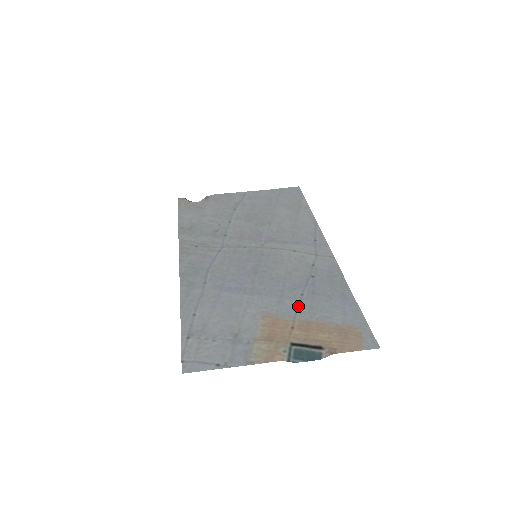
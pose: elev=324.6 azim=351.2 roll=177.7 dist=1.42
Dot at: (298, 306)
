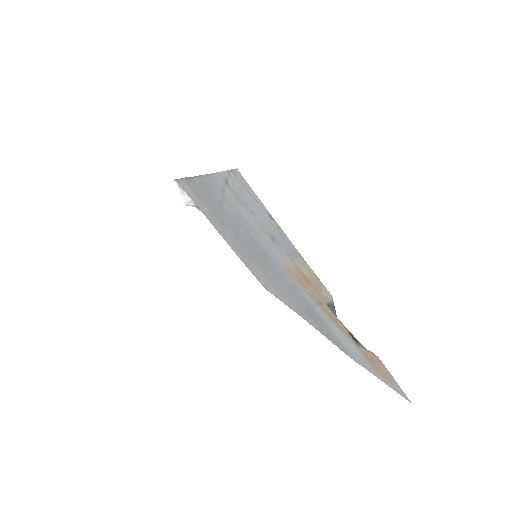
Dot at: (314, 305)
